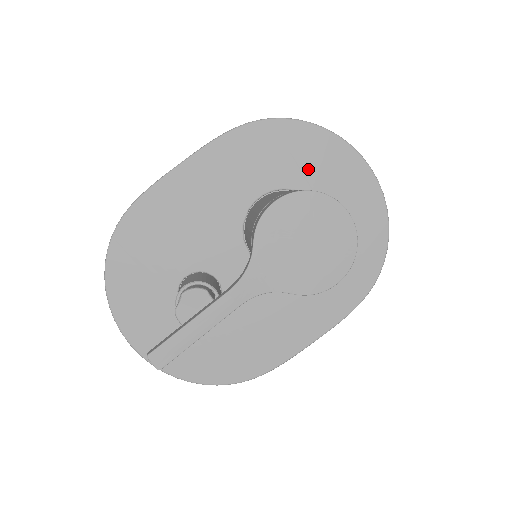
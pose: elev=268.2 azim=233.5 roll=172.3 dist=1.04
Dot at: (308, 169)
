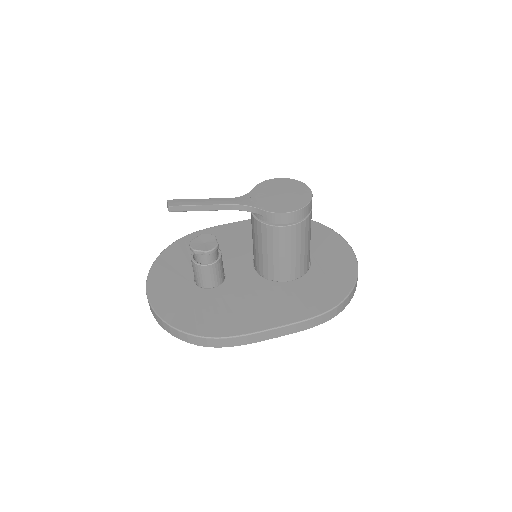
Dot at: occluded
